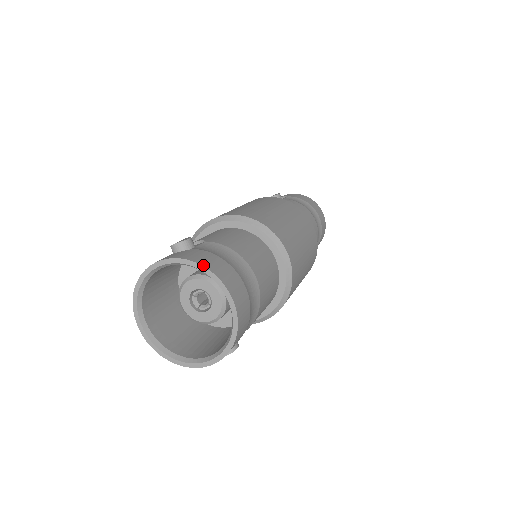
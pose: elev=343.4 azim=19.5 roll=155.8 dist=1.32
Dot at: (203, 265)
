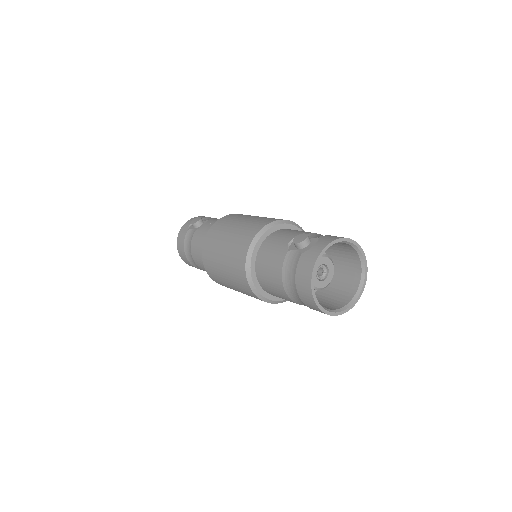
Dot at: (348, 238)
